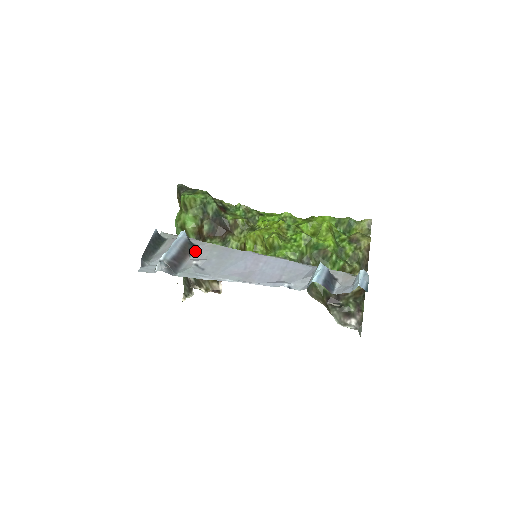
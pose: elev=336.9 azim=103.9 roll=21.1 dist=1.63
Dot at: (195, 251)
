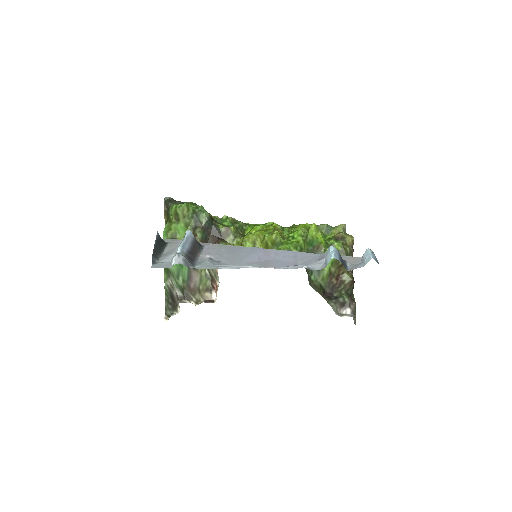
Dot at: (203, 249)
